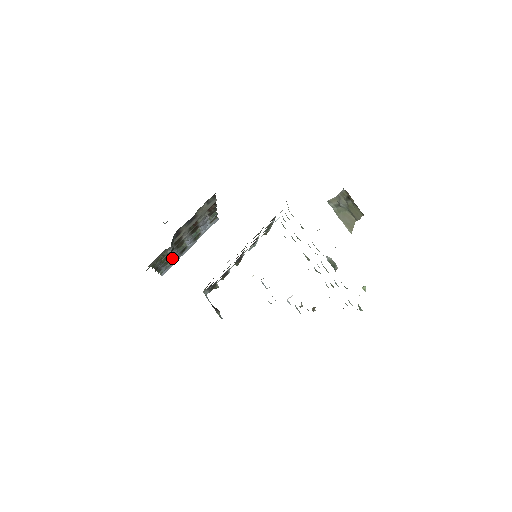
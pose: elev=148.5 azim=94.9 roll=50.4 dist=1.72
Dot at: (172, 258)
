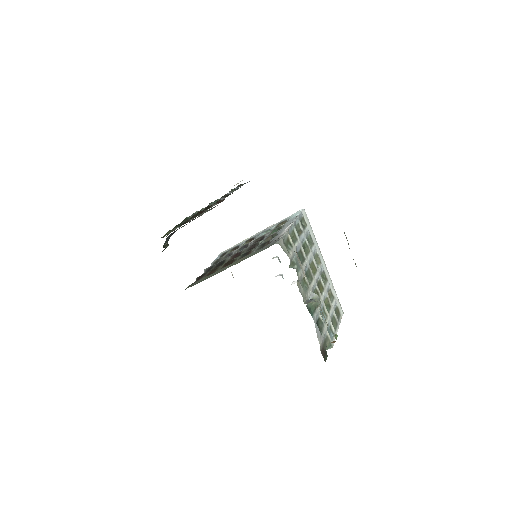
Dot at: occluded
